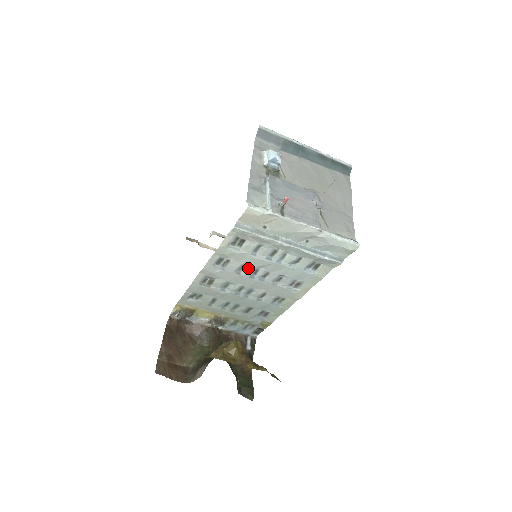
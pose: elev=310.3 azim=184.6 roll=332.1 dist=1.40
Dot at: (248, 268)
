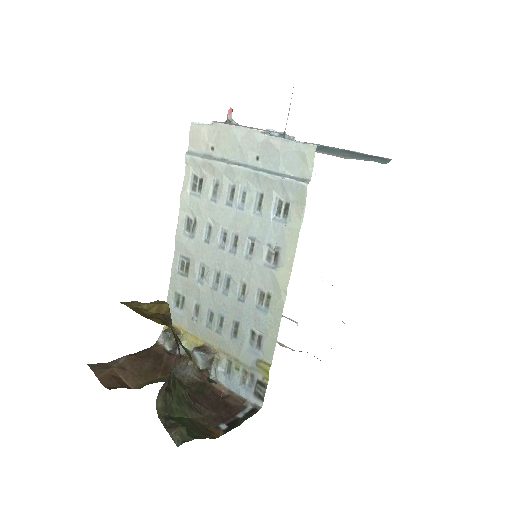
Dot at: (215, 230)
